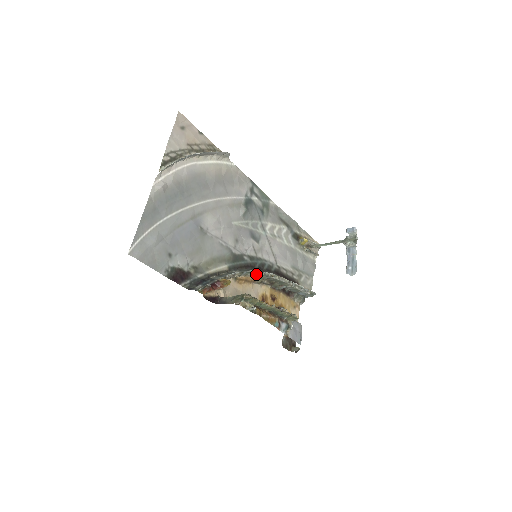
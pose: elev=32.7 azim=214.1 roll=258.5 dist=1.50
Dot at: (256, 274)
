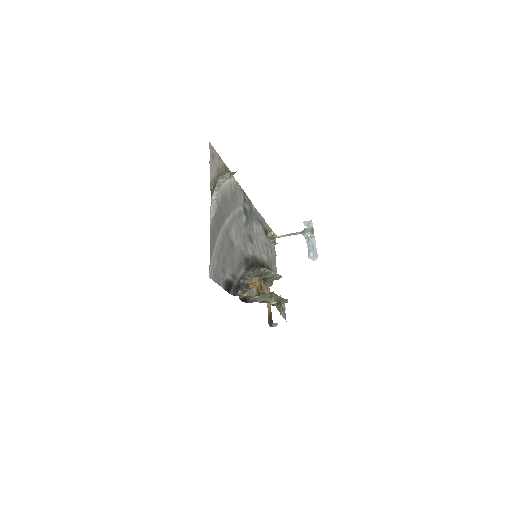
Dot at: (257, 271)
